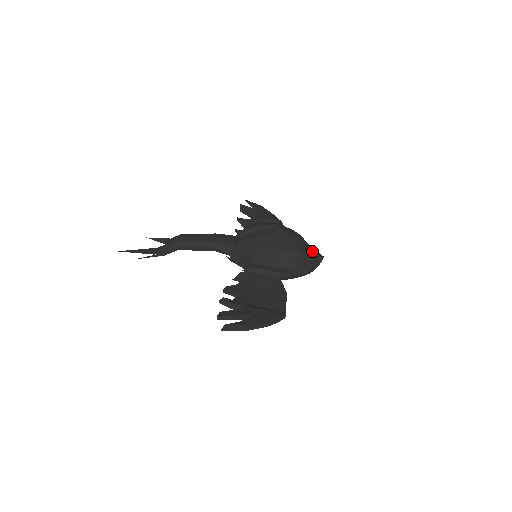
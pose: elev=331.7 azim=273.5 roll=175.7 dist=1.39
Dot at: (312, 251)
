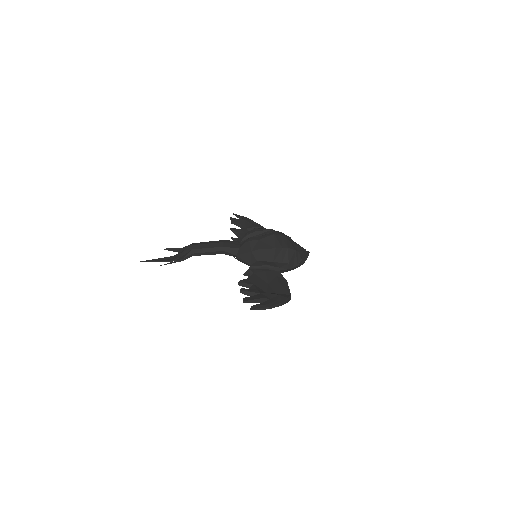
Dot at: (301, 248)
